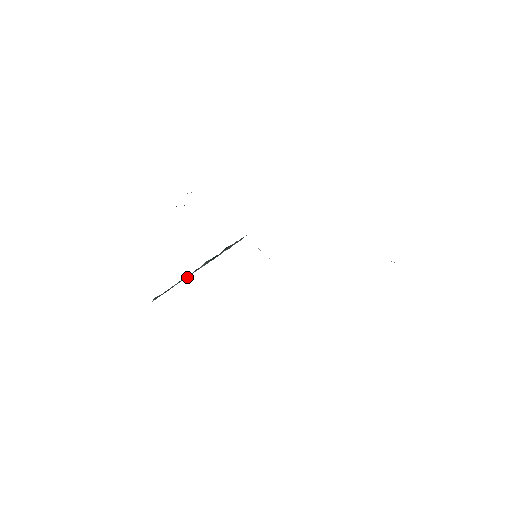
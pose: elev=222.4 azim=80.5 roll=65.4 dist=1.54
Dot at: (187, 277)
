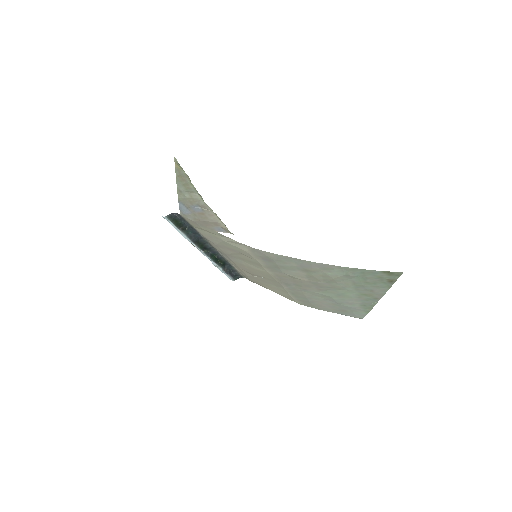
Dot at: (193, 240)
